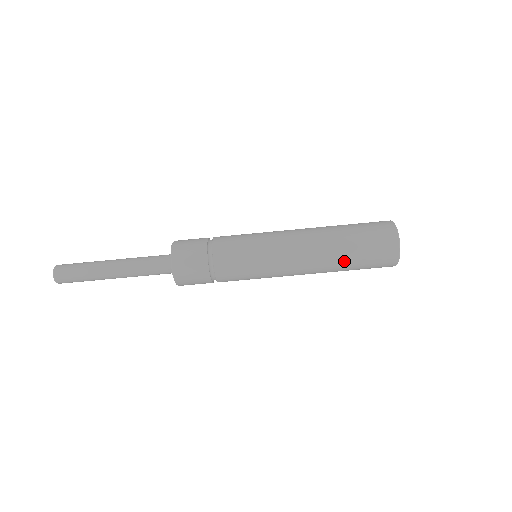
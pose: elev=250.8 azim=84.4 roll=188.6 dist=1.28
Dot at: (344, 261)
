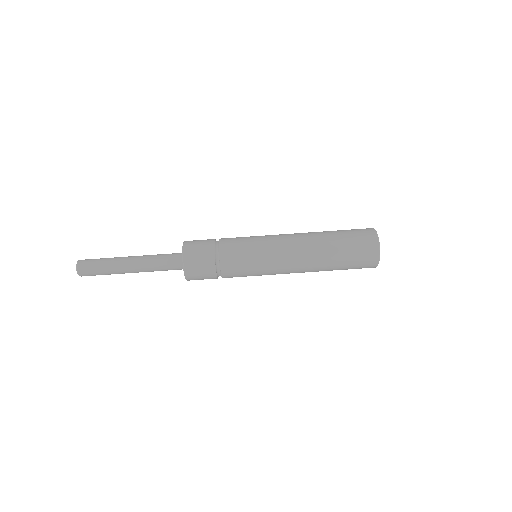
Dot at: (332, 254)
